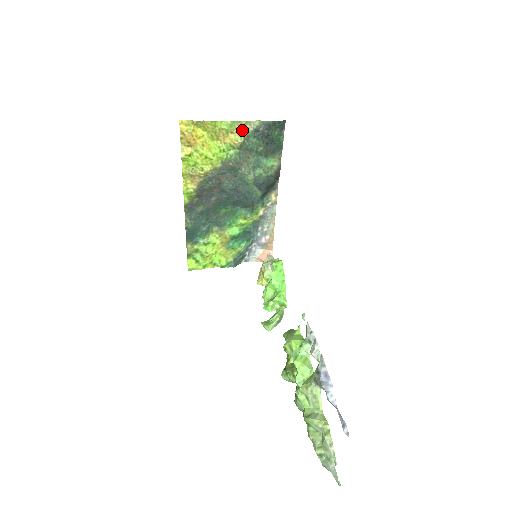
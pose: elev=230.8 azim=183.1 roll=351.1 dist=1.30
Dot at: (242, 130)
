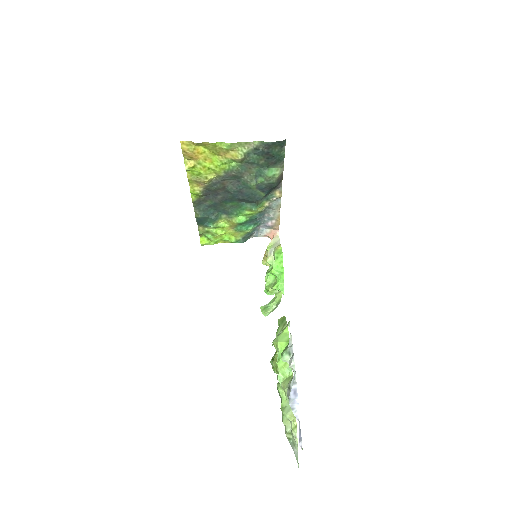
Dot at: (242, 148)
